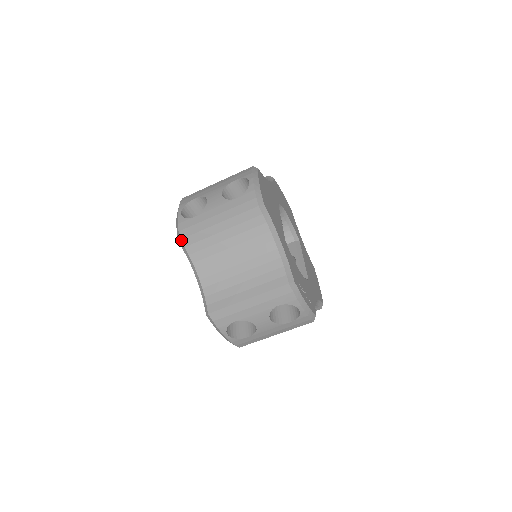
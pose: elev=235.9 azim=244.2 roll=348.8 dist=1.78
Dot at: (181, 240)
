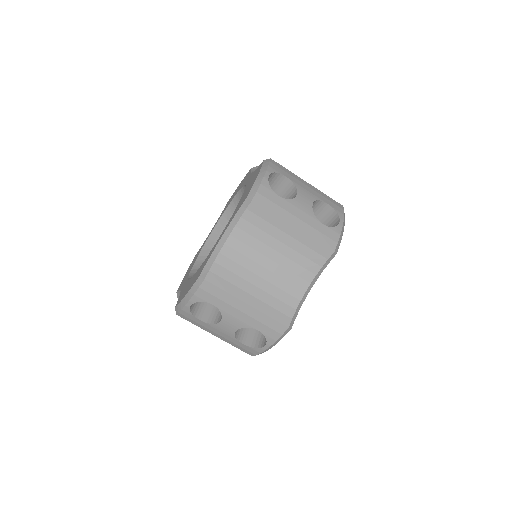
Dot at: (252, 202)
